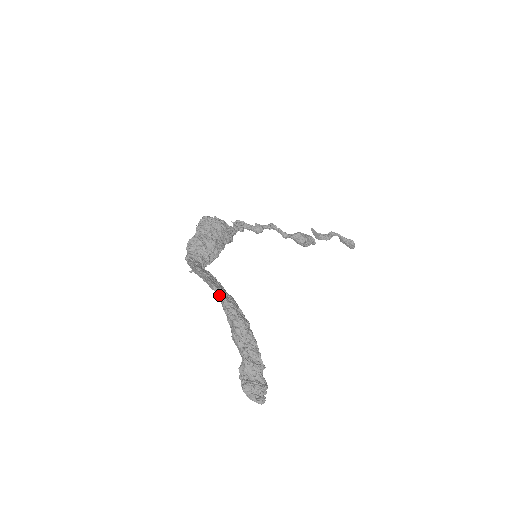
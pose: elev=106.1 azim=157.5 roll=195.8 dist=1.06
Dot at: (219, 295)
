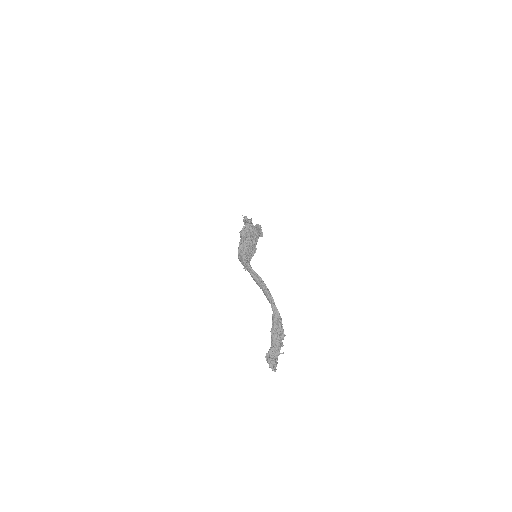
Dot at: (274, 306)
